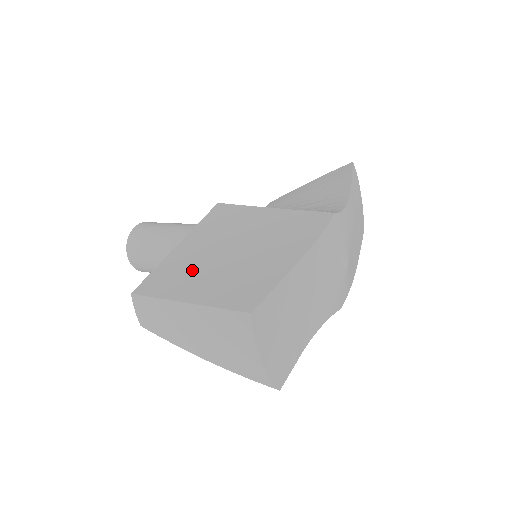
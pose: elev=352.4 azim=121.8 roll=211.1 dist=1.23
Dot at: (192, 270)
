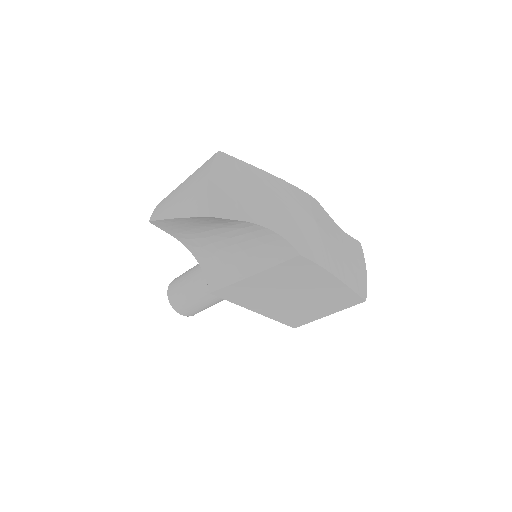
Dot at: occluded
